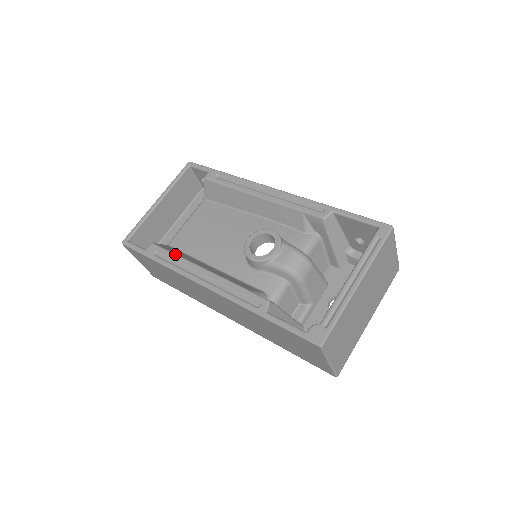
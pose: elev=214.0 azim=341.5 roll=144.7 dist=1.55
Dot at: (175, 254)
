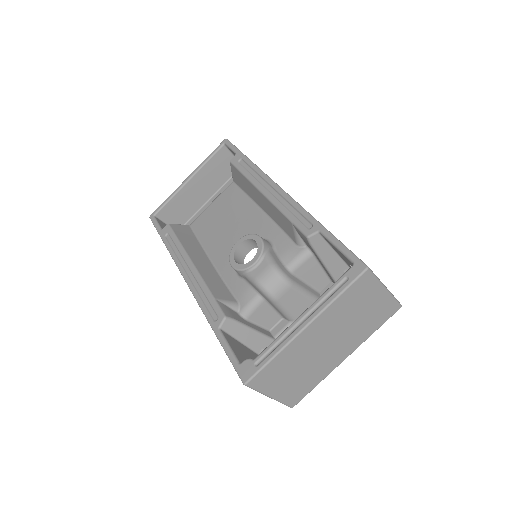
Dot at: (179, 241)
